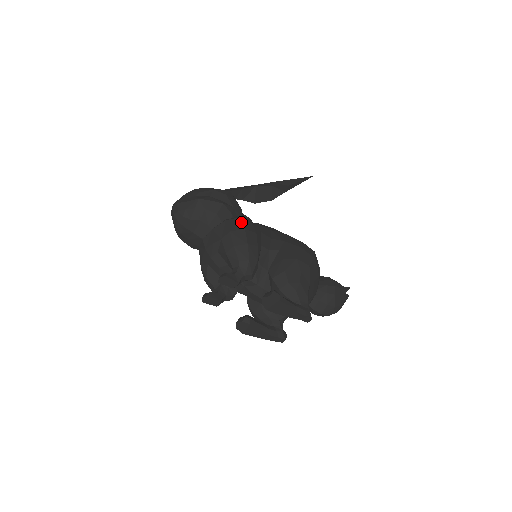
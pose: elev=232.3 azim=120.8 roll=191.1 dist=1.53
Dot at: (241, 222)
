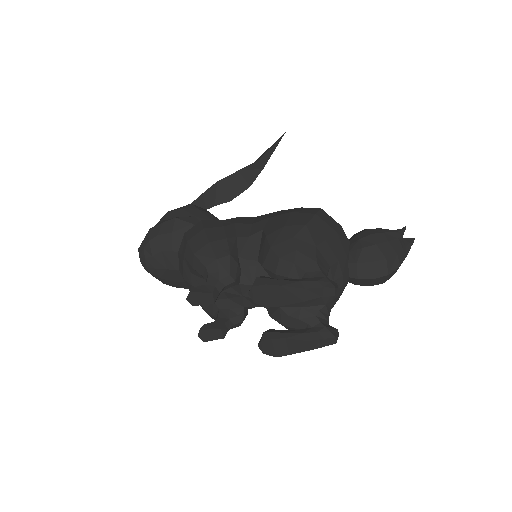
Dot at: (200, 225)
